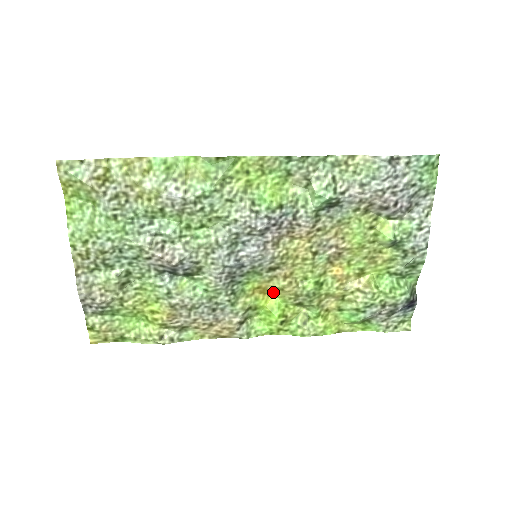
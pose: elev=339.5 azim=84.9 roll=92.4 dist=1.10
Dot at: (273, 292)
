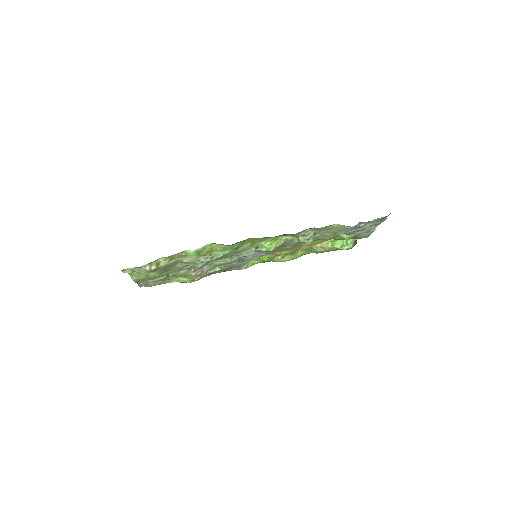
Dot at: occluded
